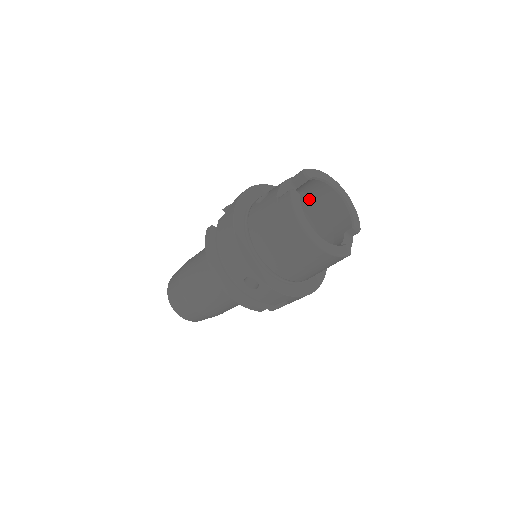
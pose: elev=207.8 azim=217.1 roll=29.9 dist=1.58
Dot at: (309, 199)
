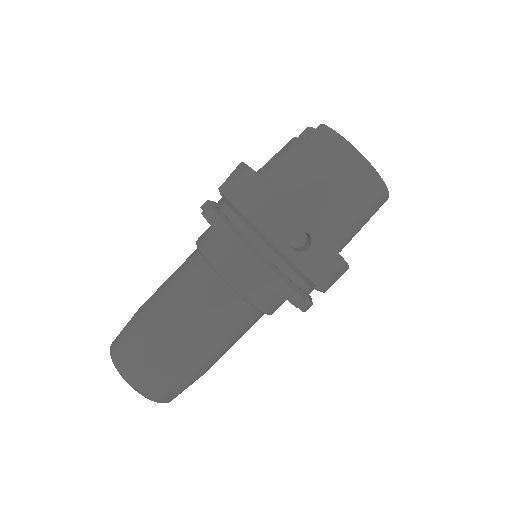
Dot at: occluded
